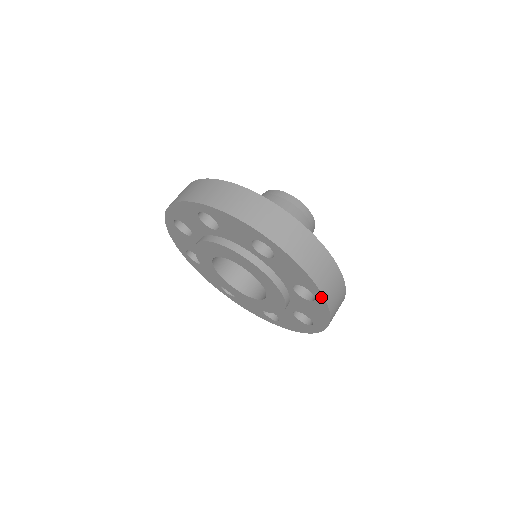
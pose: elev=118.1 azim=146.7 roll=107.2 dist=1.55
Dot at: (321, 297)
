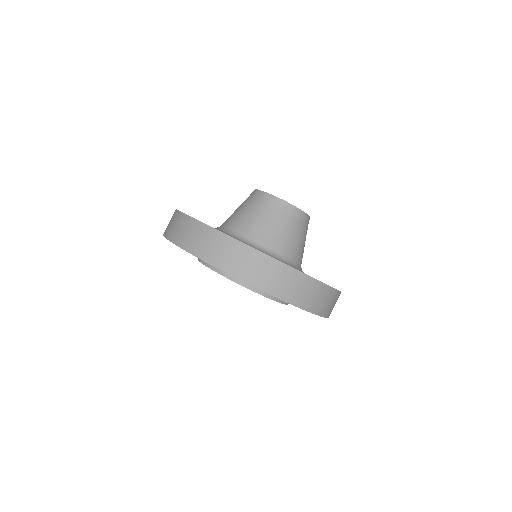
Dot at: occluded
